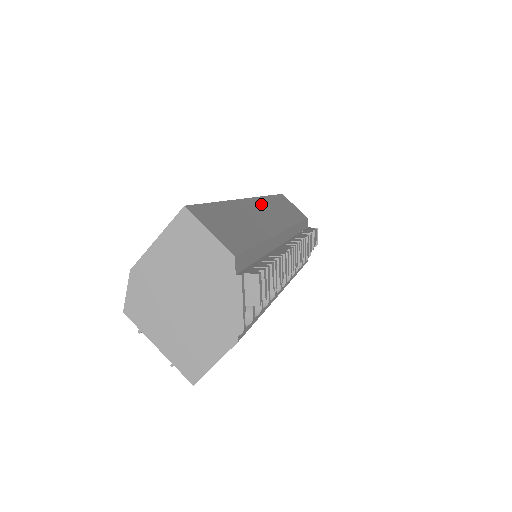
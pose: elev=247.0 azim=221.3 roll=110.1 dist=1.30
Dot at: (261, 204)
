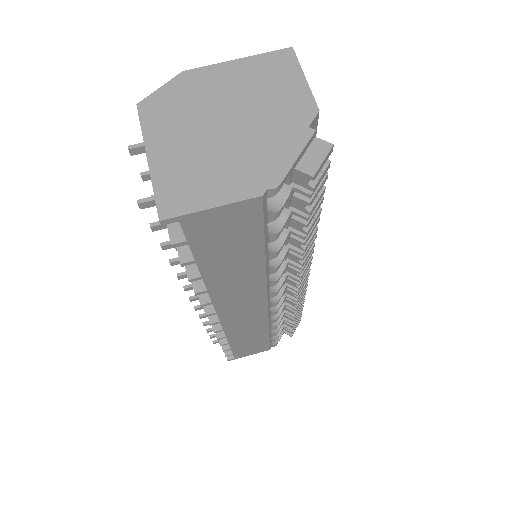
Dot at: occluded
